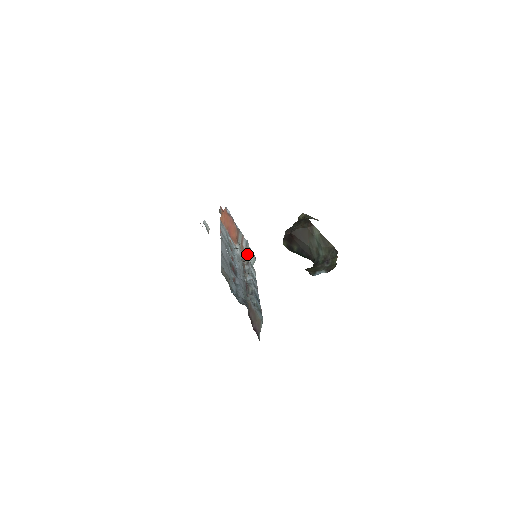
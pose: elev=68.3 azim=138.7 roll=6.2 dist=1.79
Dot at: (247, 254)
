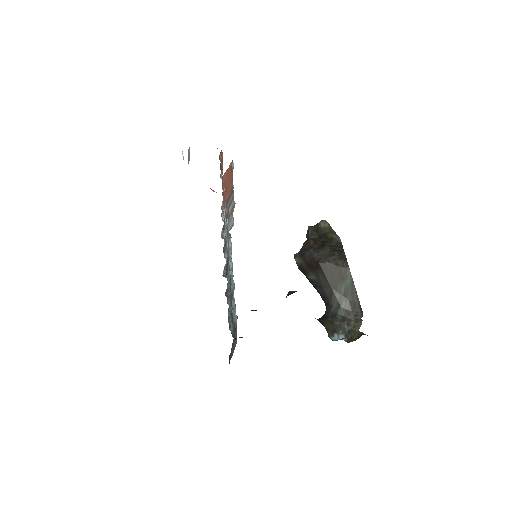
Dot at: (228, 219)
